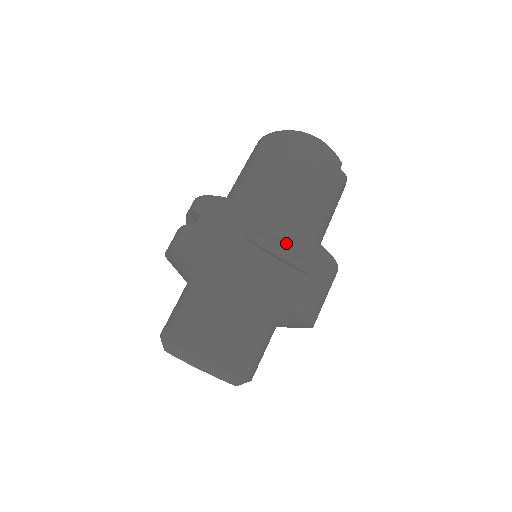
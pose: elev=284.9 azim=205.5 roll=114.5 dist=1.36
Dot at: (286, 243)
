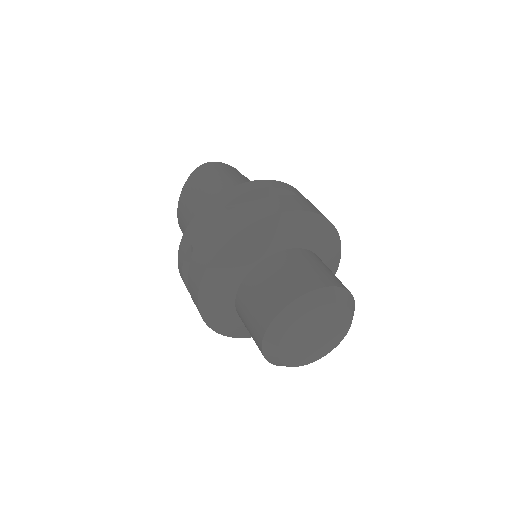
Dot at: (257, 191)
